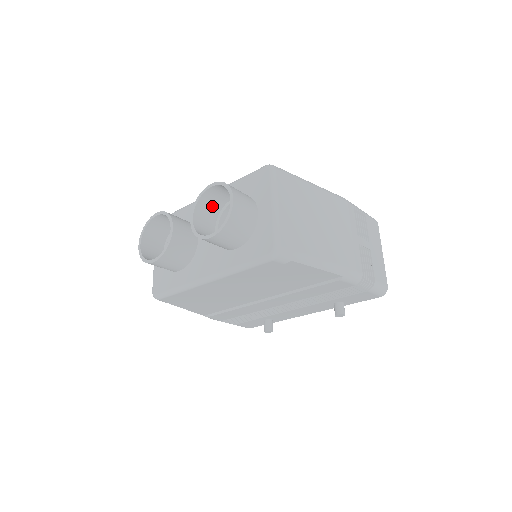
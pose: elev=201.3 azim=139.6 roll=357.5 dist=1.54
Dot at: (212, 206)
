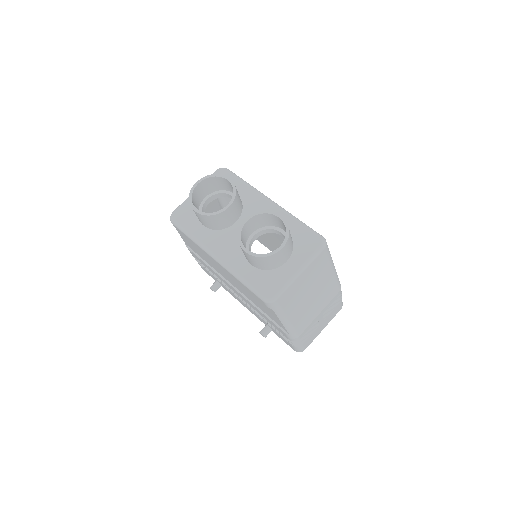
Dot at: (266, 221)
